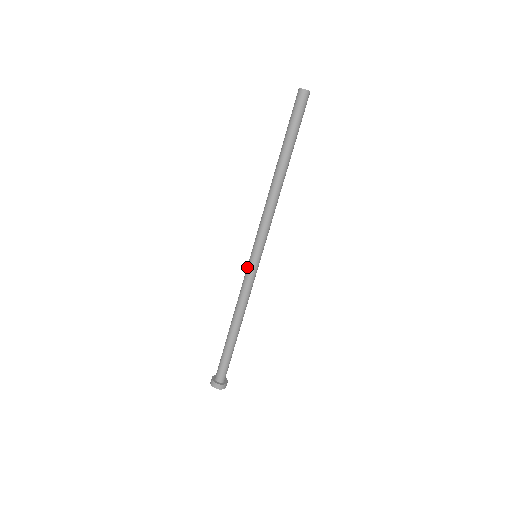
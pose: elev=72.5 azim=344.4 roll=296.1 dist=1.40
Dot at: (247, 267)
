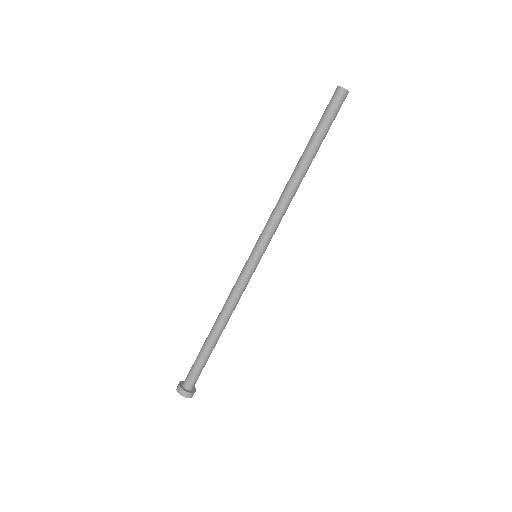
Dot at: (244, 265)
